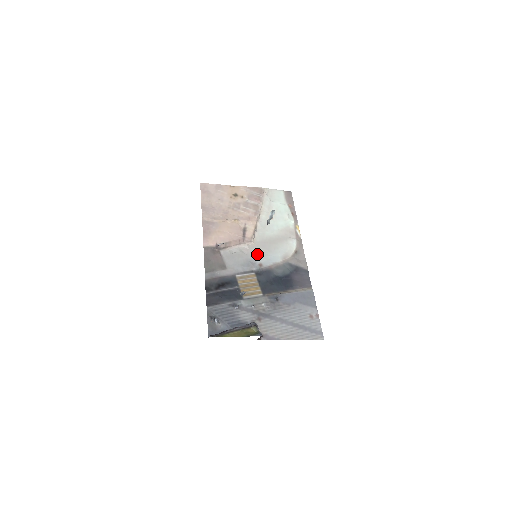
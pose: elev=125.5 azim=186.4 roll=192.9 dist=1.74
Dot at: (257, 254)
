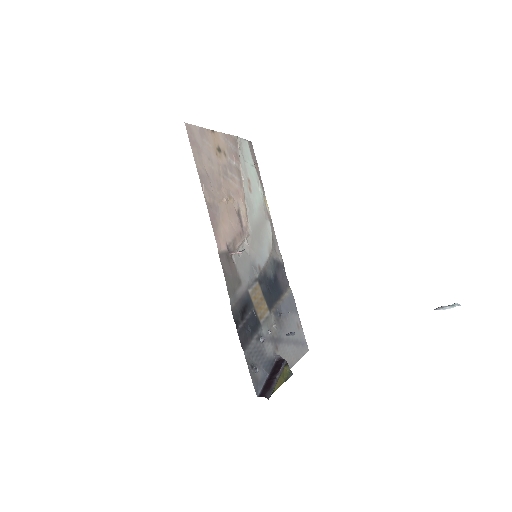
Dot at: (255, 252)
